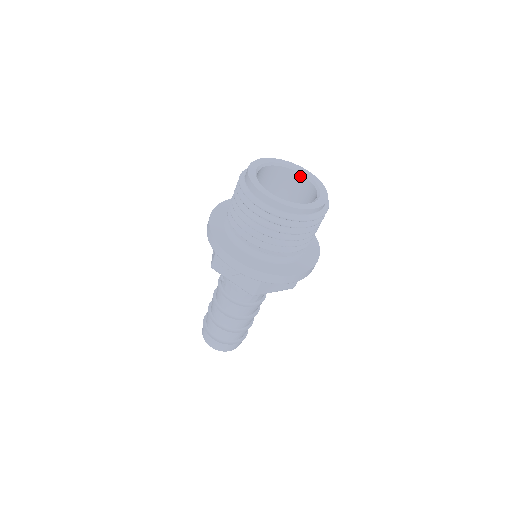
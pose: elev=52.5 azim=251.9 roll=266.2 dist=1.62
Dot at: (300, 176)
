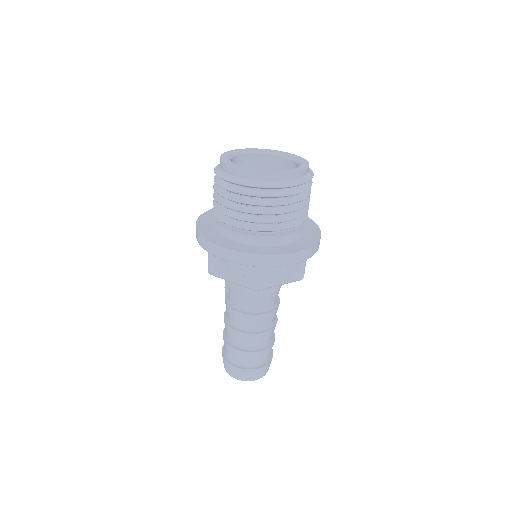
Dot at: (279, 158)
